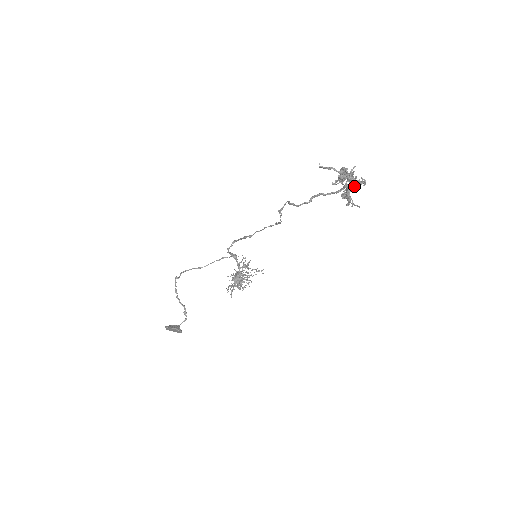
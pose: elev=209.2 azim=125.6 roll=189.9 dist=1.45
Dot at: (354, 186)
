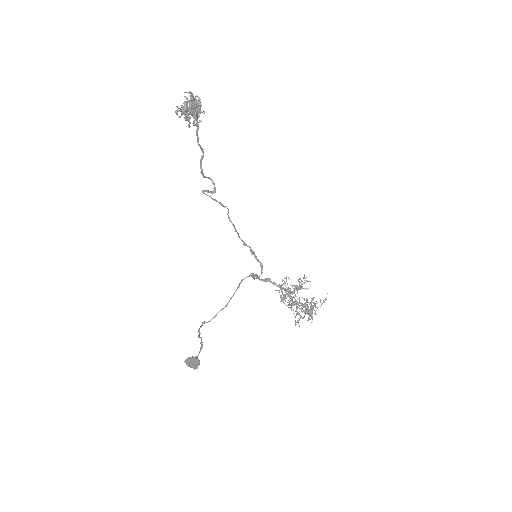
Dot at: (183, 103)
